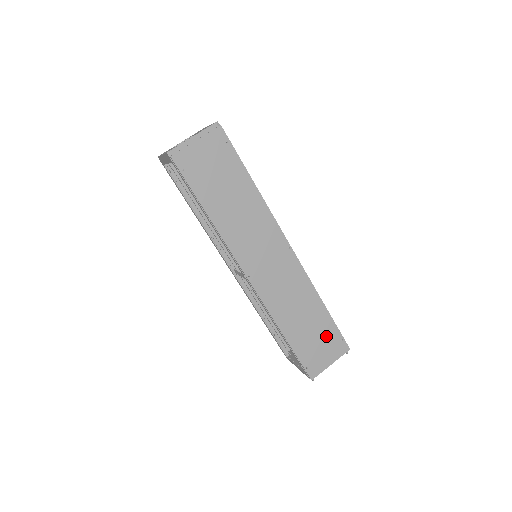
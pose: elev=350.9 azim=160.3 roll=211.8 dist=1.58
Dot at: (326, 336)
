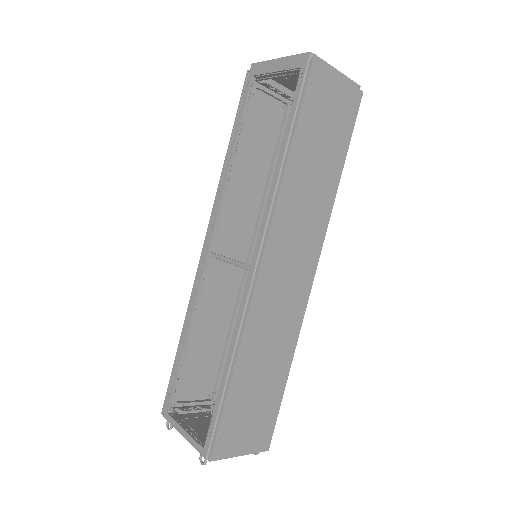
Dot at: (264, 412)
